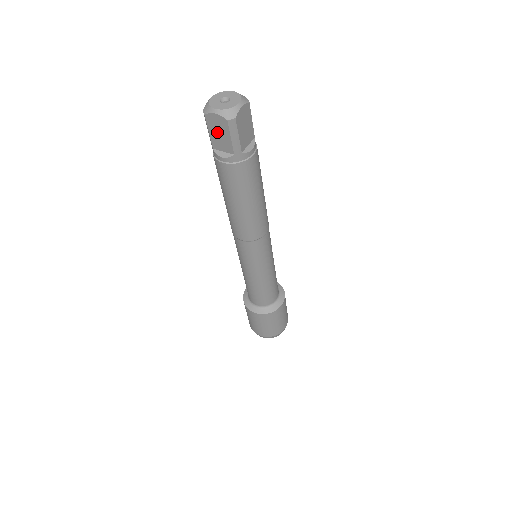
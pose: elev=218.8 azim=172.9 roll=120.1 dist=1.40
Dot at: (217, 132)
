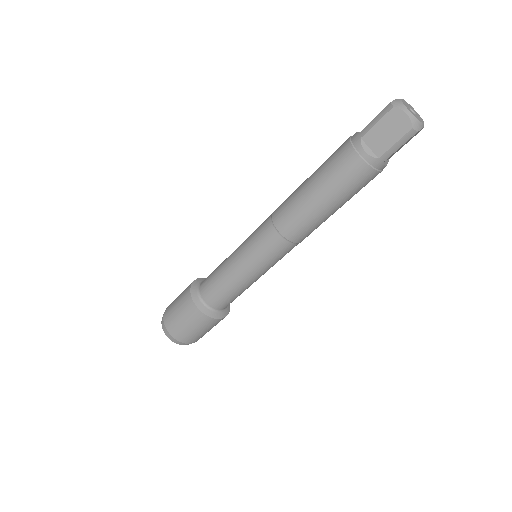
Dot at: (386, 129)
